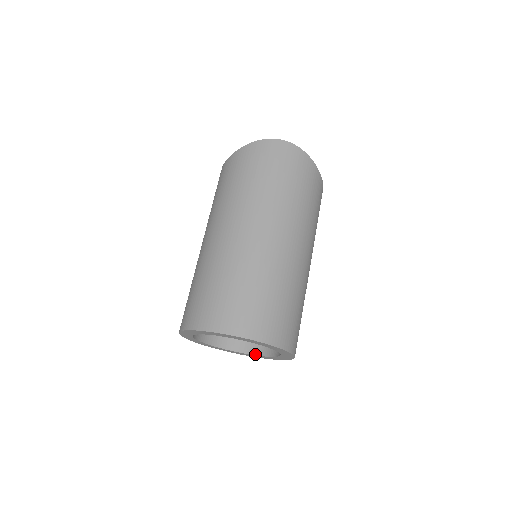
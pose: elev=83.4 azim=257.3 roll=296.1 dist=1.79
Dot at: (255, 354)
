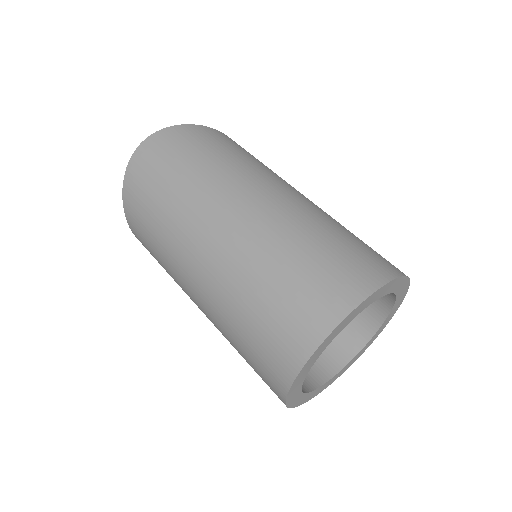
Dot at: (374, 333)
